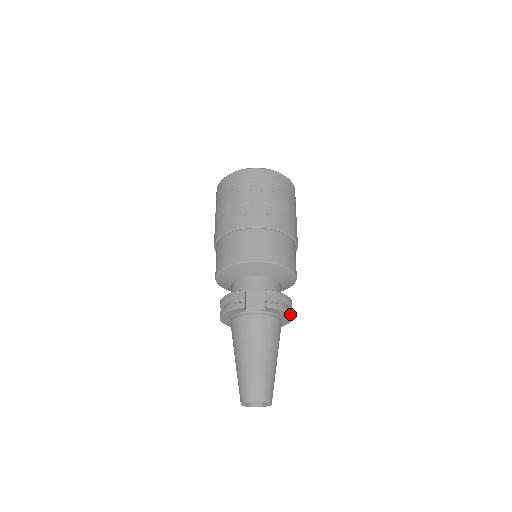
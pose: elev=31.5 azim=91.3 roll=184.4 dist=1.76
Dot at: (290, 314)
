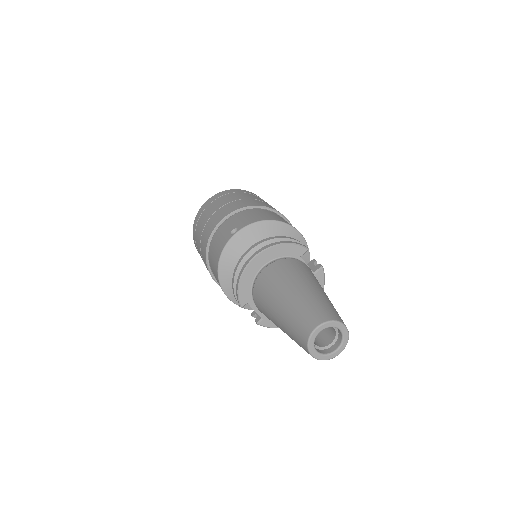
Dot at: occluded
